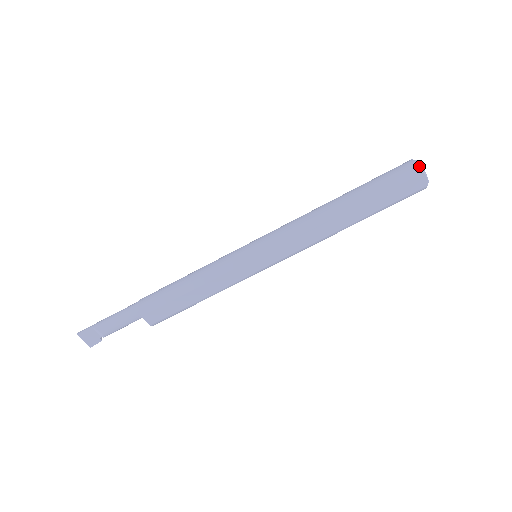
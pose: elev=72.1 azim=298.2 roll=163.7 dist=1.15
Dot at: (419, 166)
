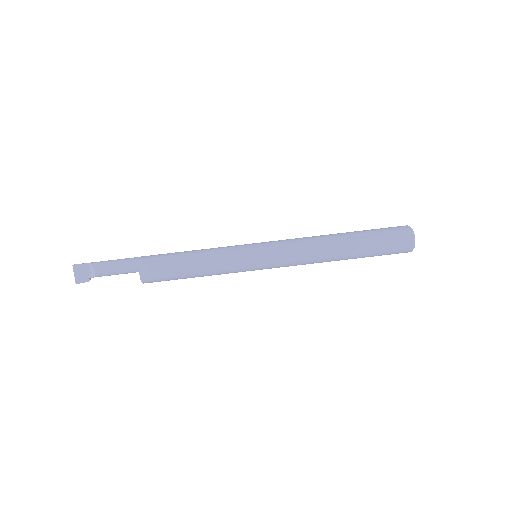
Dot at: (411, 229)
